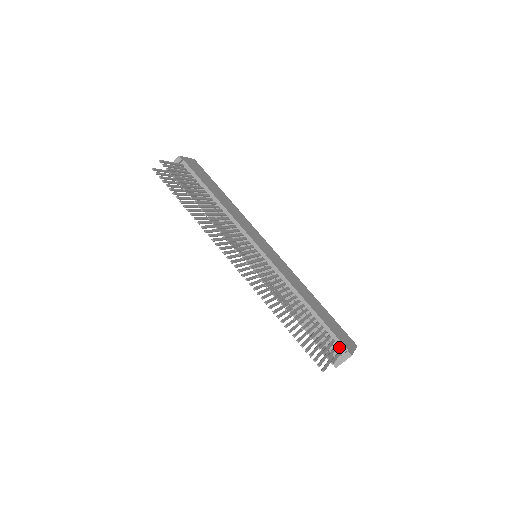
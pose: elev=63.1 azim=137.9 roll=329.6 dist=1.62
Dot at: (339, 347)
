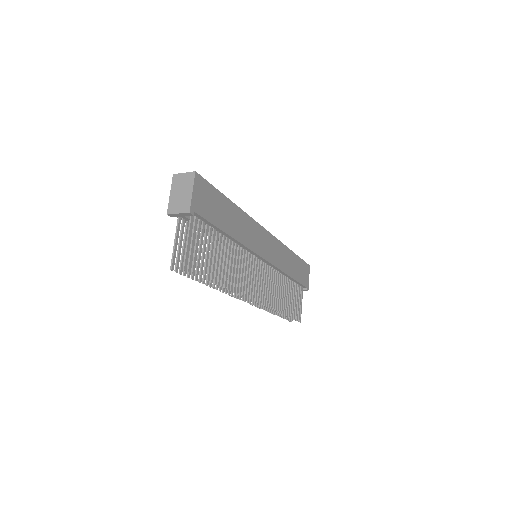
Dot at: (301, 287)
